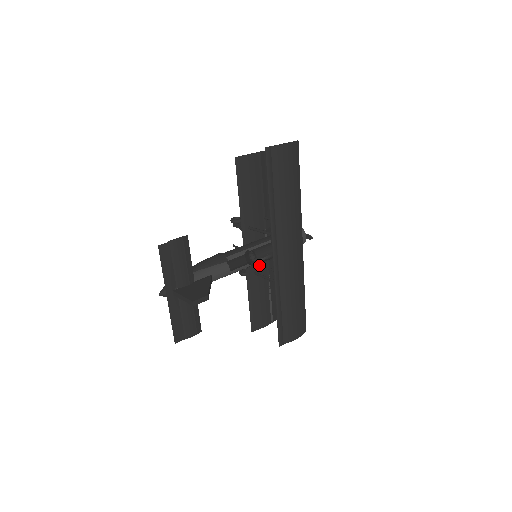
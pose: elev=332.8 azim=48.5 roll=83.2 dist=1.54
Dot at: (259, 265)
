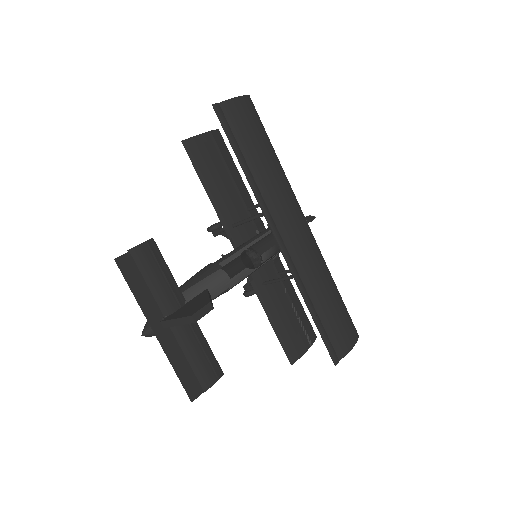
Dot at: (265, 272)
